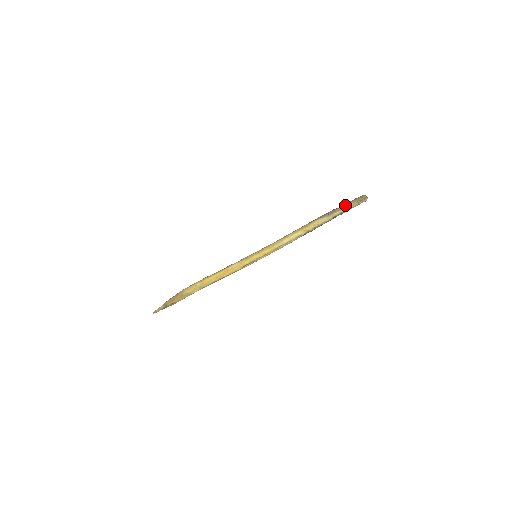
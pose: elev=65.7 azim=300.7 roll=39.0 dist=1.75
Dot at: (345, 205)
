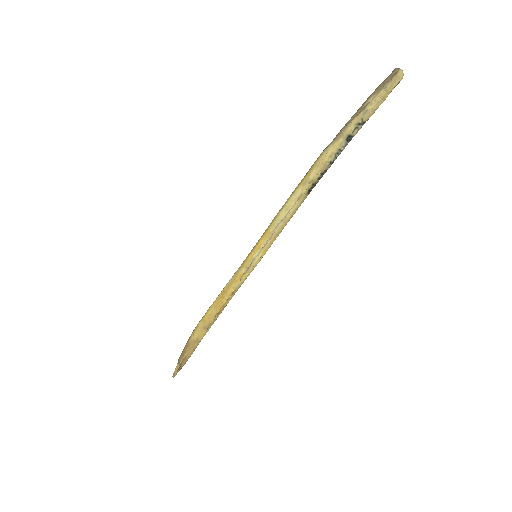
Dot at: occluded
